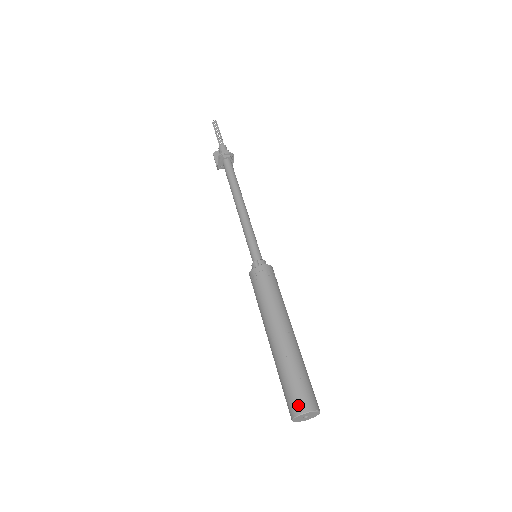
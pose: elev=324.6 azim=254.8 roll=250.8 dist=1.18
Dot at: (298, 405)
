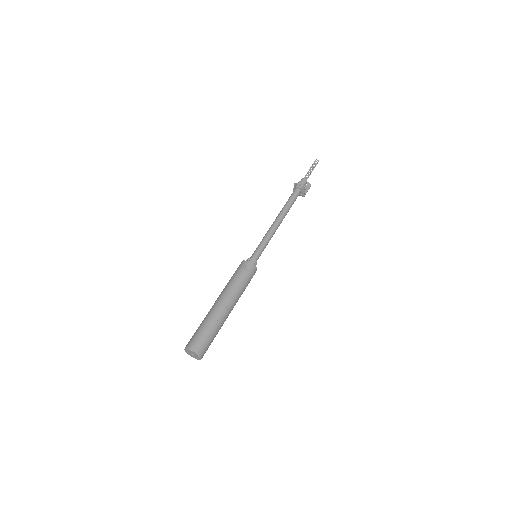
Dot at: (191, 343)
